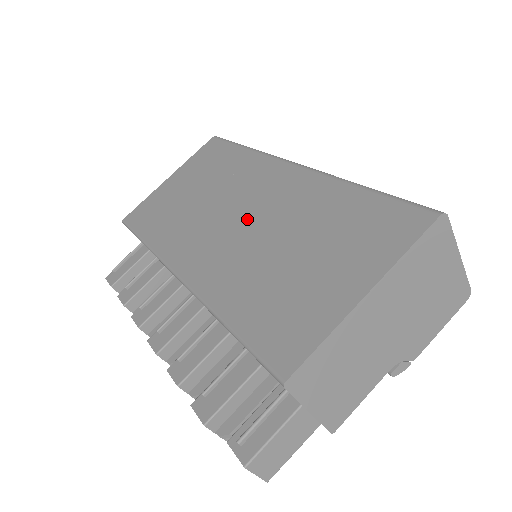
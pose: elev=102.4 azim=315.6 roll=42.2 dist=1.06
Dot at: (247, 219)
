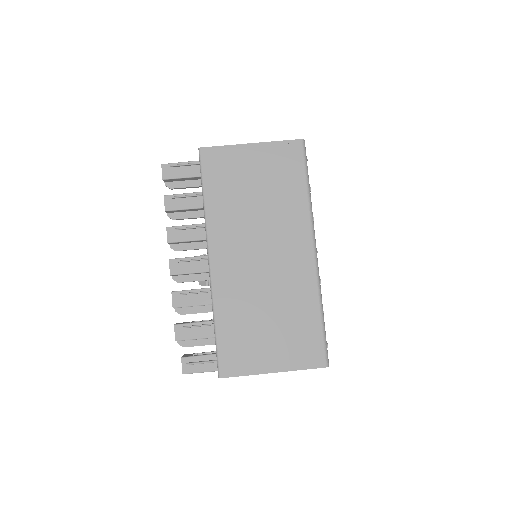
Dot at: (266, 265)
